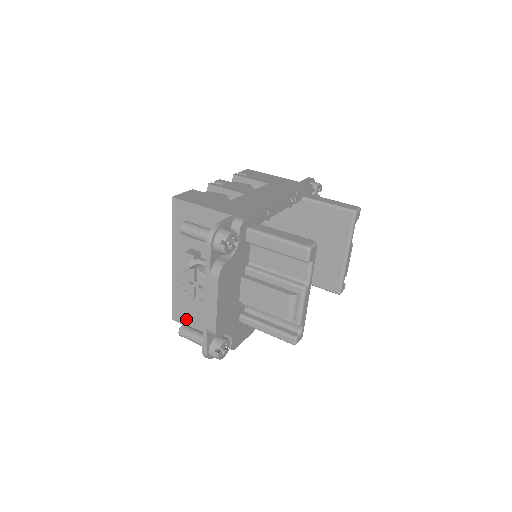
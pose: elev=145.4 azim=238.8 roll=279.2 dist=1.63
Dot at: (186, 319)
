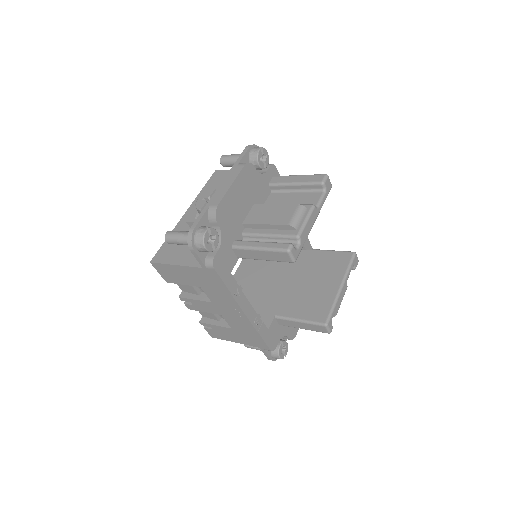
Dot at: (169, 257)
